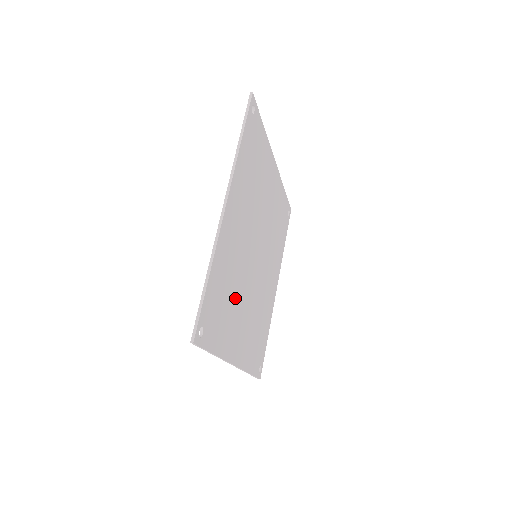
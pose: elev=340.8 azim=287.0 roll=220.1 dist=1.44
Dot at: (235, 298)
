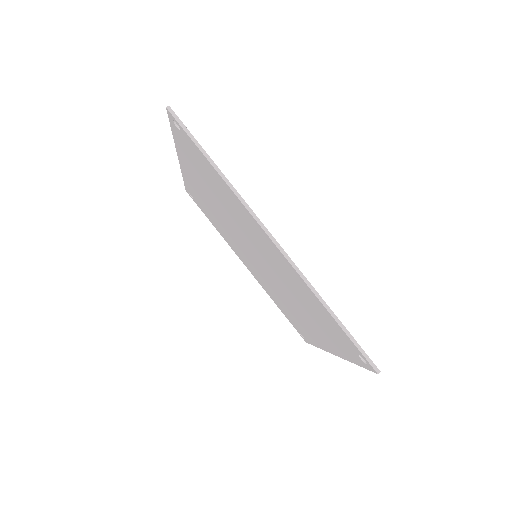
Dot at: occluded
